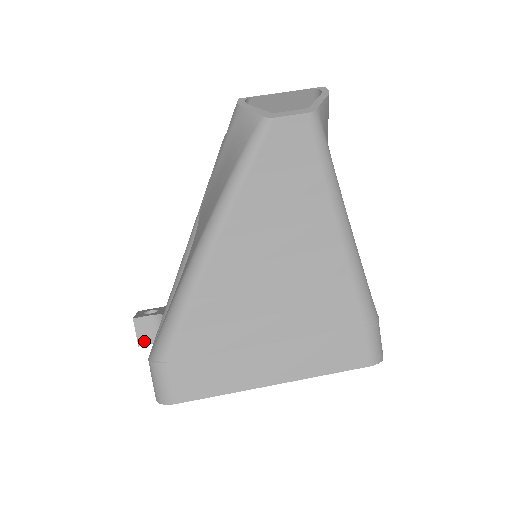
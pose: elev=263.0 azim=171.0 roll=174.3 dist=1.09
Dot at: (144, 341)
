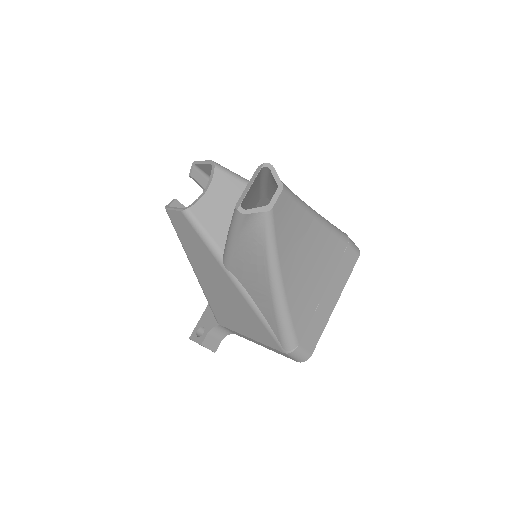
Dot at: (215, 348)
